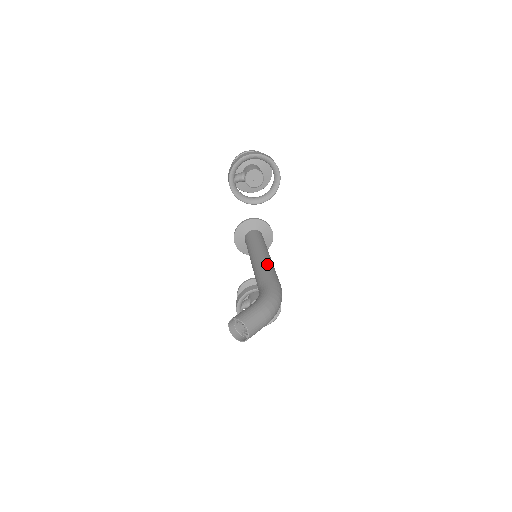
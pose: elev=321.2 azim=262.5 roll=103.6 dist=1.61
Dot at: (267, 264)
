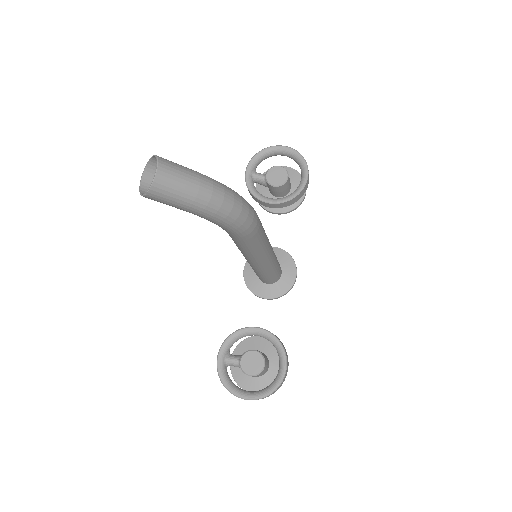
Dot at: occluded
